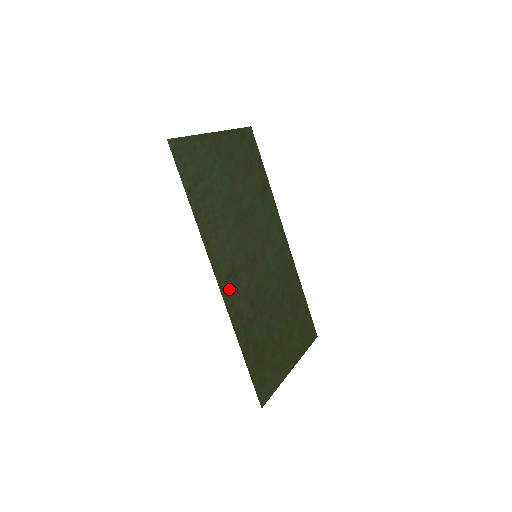
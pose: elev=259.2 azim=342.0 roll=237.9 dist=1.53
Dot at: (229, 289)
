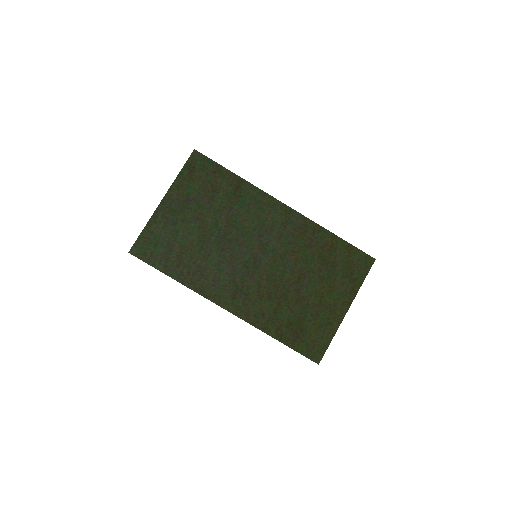
Dot at: (239, 305)
